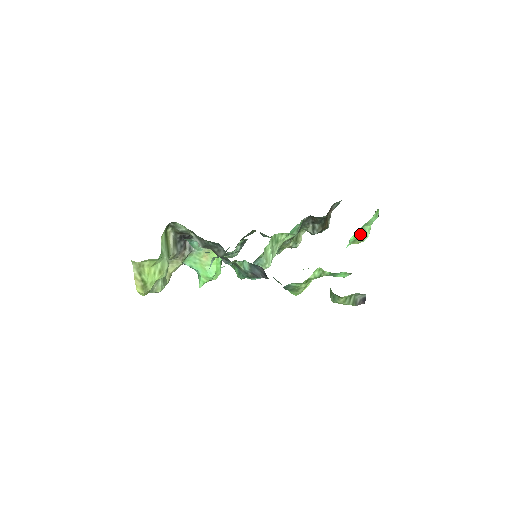
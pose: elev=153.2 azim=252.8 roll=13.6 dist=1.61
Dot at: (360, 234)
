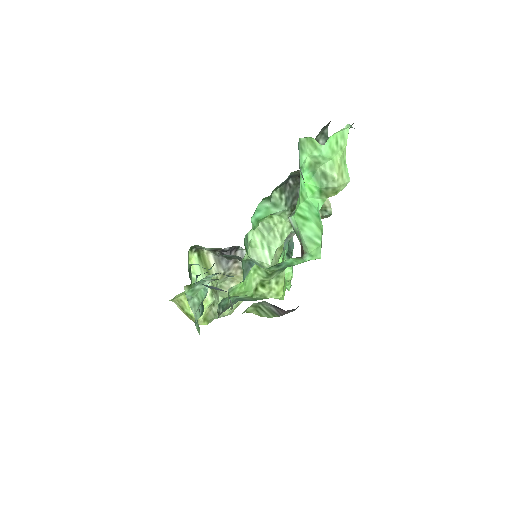
Dot at: (319, 182)
